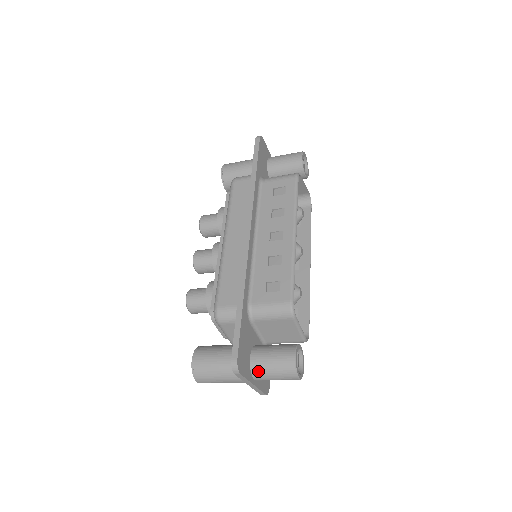
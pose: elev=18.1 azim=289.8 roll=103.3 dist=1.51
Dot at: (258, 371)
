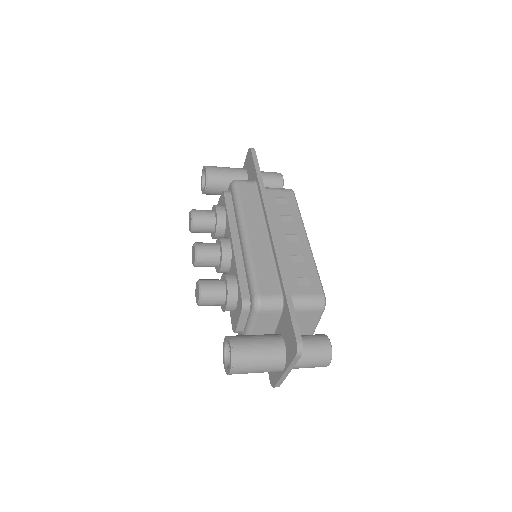
Dot at: occluded
